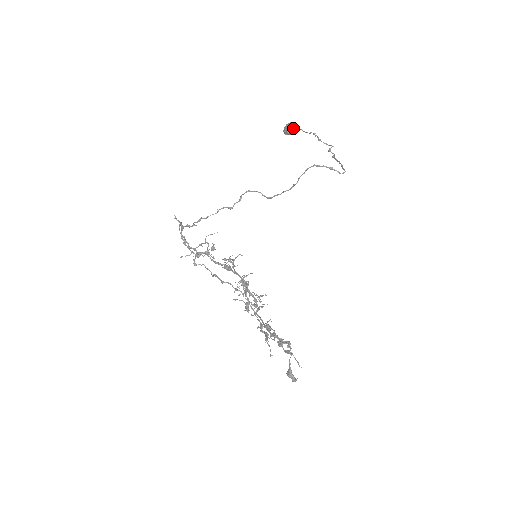
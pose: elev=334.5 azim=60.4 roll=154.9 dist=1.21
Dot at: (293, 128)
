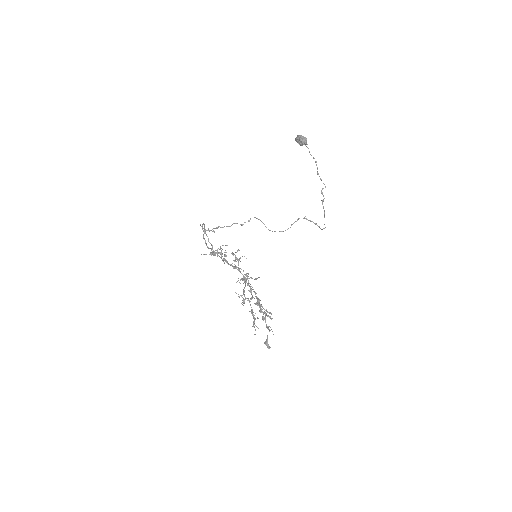
Dot at: (303, 142)
